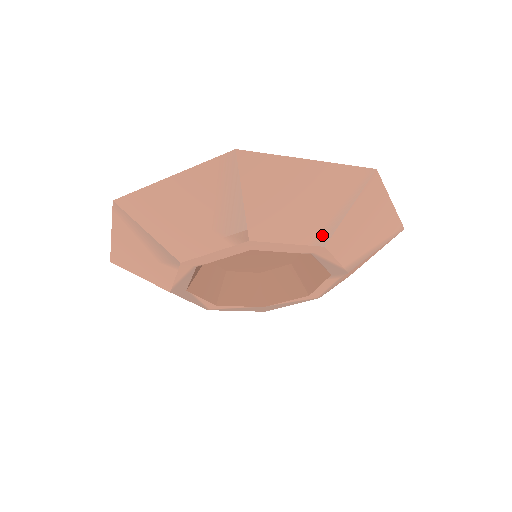
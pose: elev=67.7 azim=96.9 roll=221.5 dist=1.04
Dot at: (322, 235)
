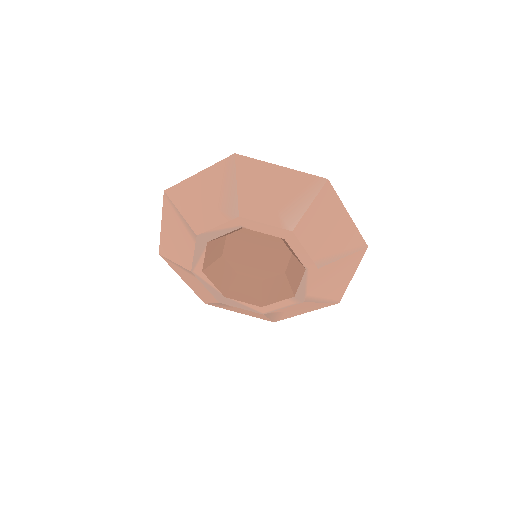
Dot at: (322, 260)
